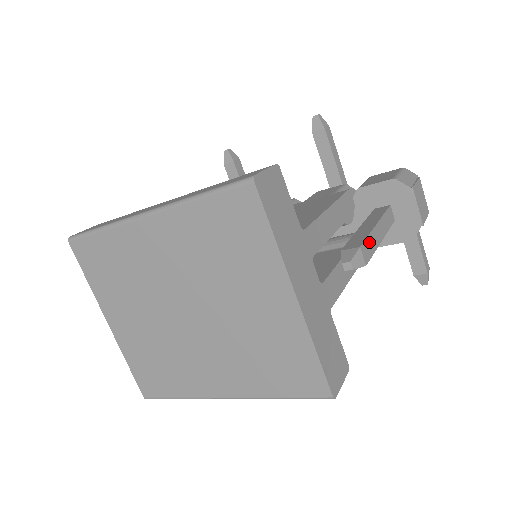
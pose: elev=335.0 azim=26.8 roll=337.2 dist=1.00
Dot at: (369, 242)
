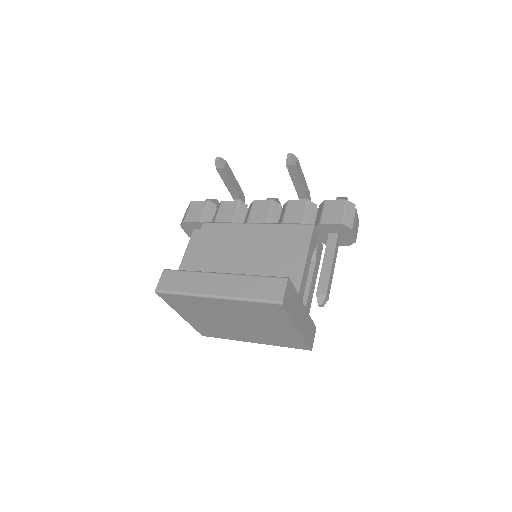
Dot at: (330, 283)
